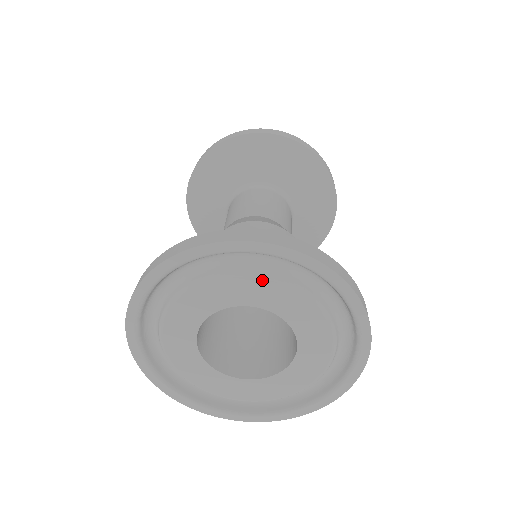
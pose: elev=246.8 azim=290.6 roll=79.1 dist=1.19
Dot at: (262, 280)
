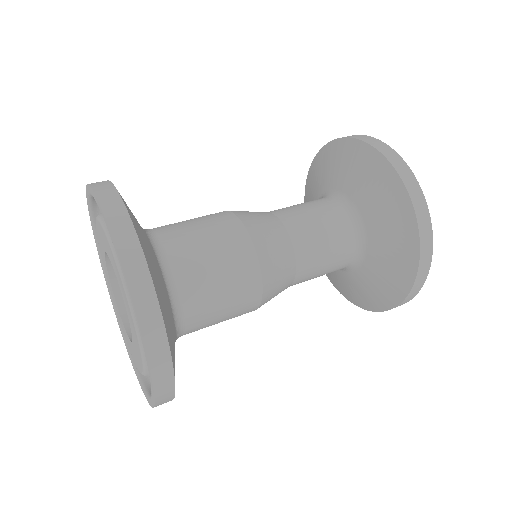
Dot at: (121, 279)
